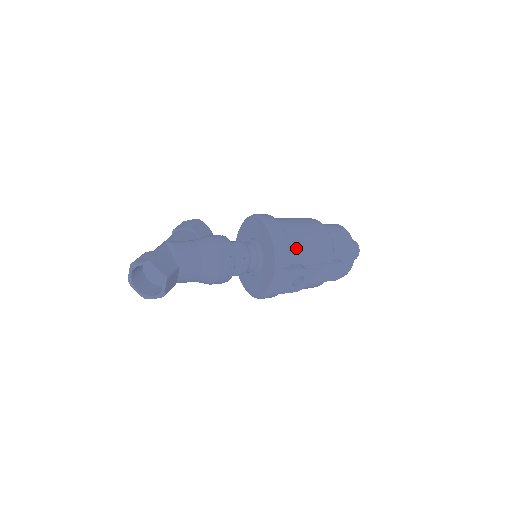
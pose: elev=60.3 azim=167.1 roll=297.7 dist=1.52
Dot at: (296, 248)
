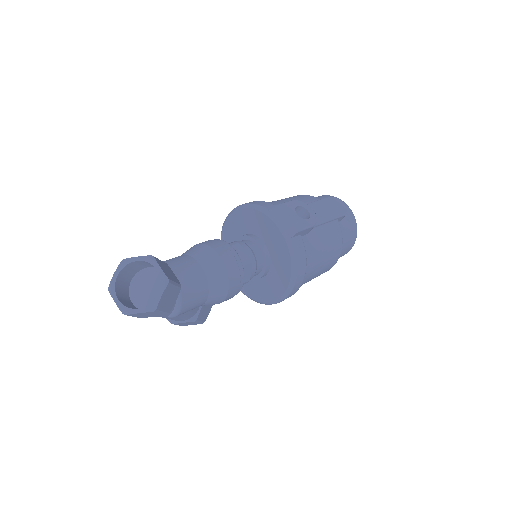
Dot at: (272, 203)
